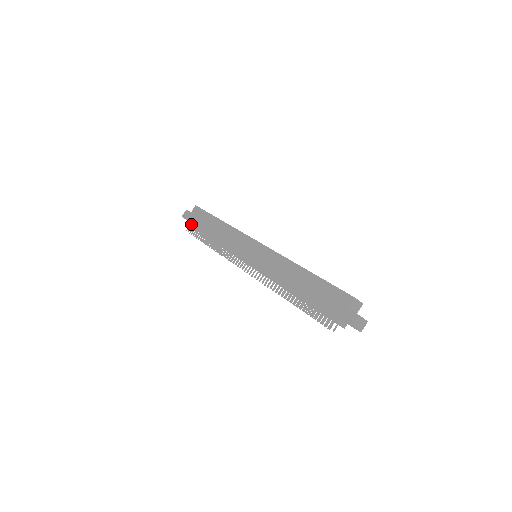
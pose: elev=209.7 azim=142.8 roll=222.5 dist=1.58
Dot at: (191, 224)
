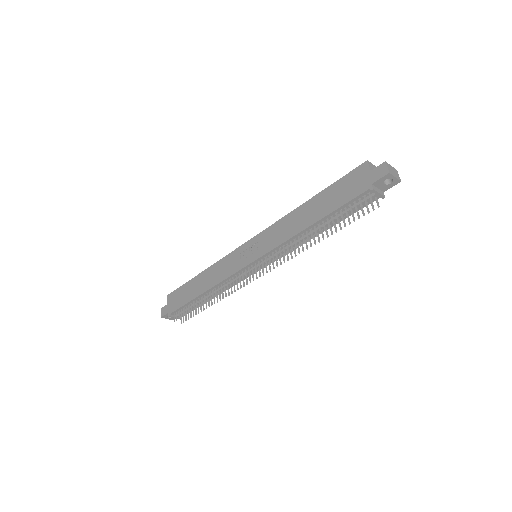
Dot at: (174, 310)
